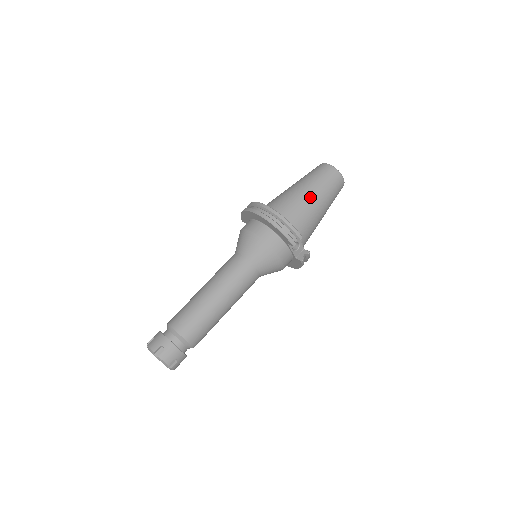
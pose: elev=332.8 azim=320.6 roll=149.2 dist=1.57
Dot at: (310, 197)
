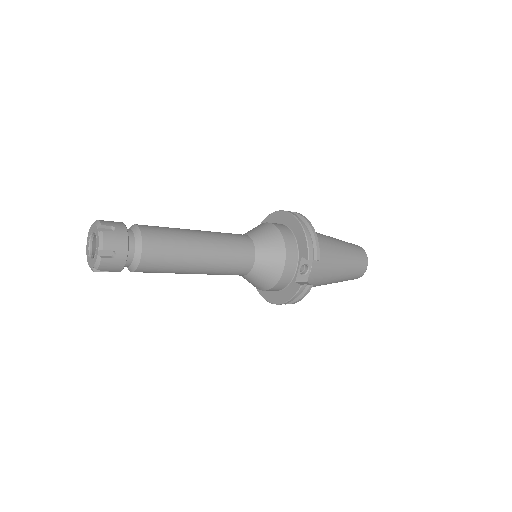
Dot at: (338, 248)
